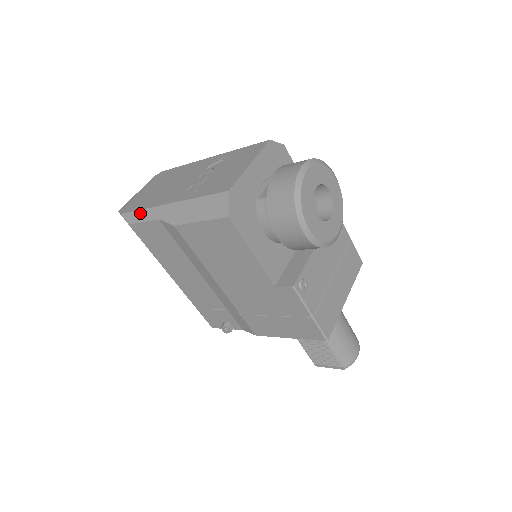
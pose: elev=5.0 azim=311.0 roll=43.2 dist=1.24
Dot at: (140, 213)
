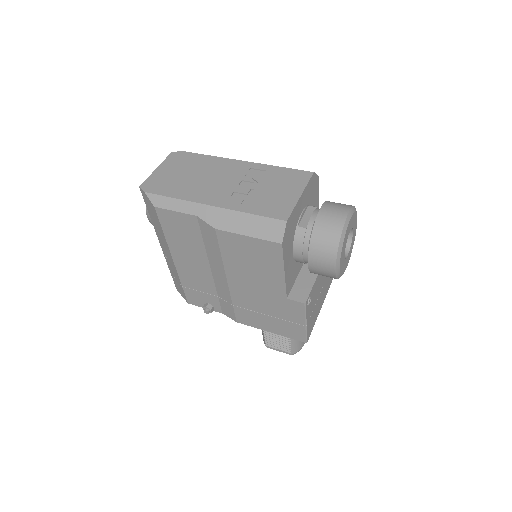
Dot at: (173, 201)
